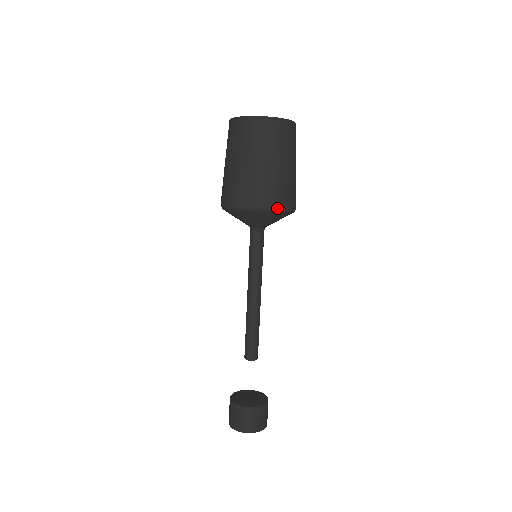
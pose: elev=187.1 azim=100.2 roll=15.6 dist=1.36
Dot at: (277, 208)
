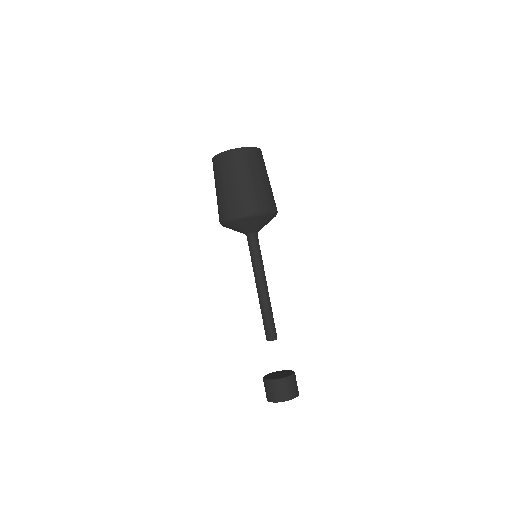
Dot at: (273, 210)
